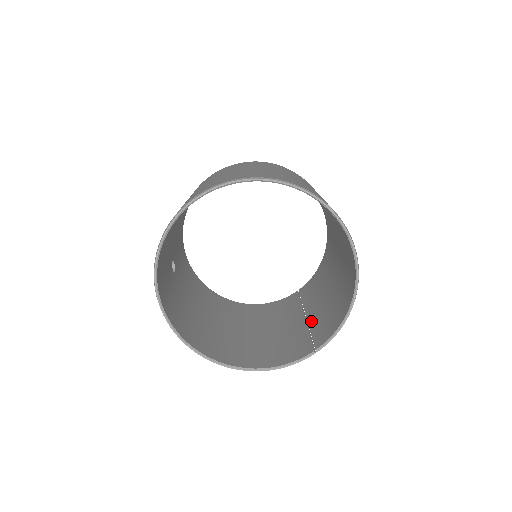
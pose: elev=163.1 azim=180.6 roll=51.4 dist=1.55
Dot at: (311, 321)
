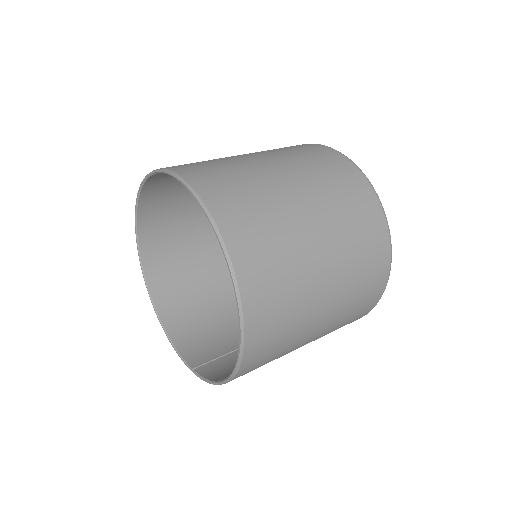
Dot at: occluded
